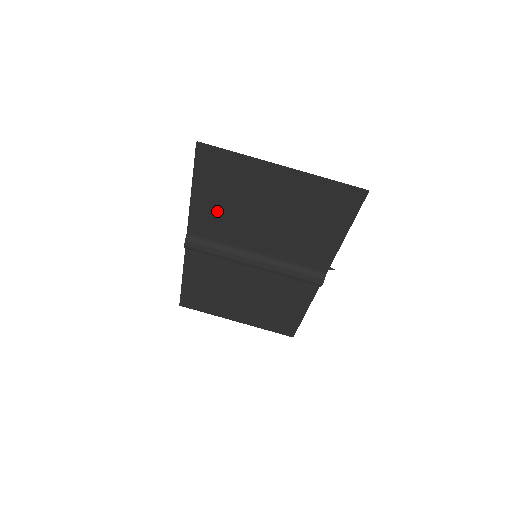
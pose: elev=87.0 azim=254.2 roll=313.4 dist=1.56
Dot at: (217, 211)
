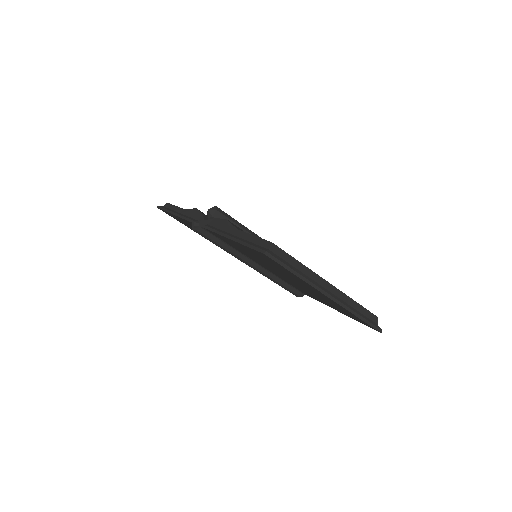
Dot at: occluded
